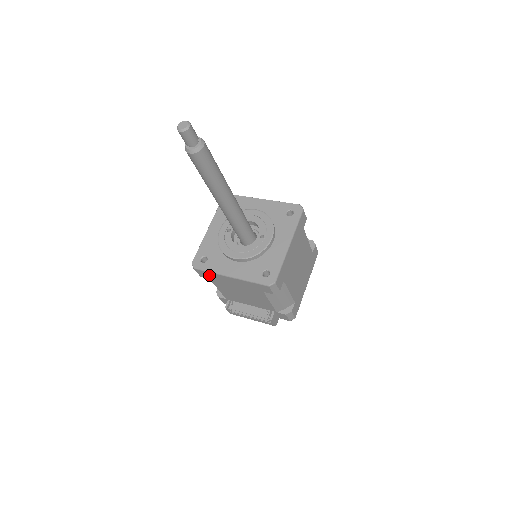
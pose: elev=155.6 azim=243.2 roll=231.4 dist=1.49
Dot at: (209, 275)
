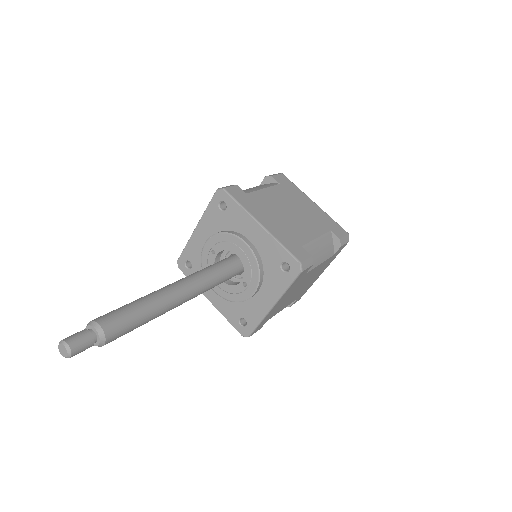
Dot at: occluded
